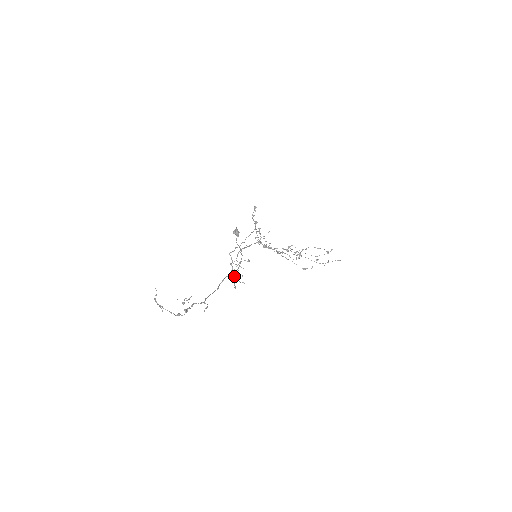
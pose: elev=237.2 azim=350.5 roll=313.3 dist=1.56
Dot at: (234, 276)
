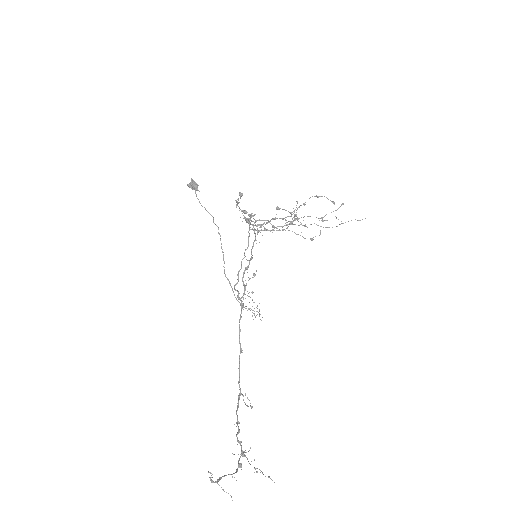
Dot at: occluded
